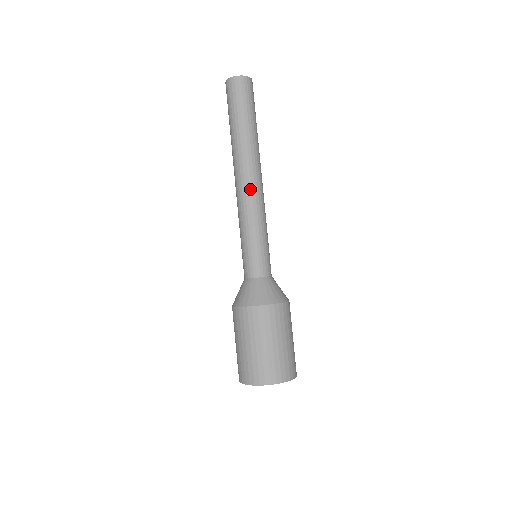
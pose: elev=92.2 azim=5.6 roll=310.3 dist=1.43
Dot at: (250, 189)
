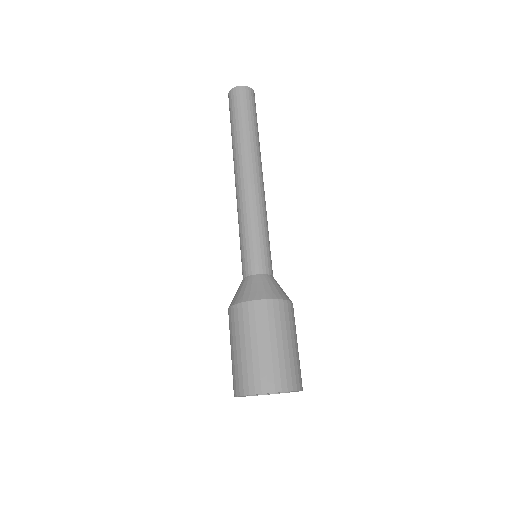
Dot at: (259, 186)
